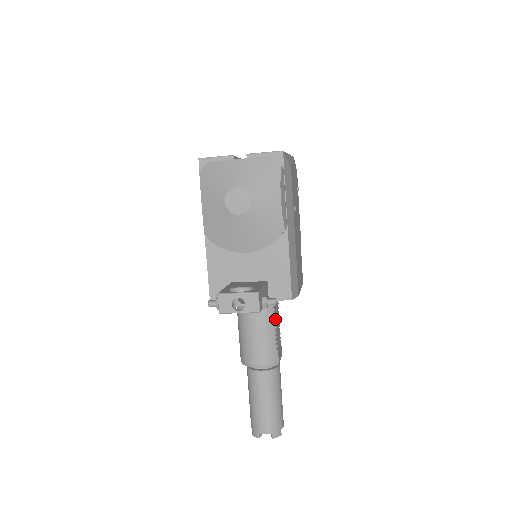
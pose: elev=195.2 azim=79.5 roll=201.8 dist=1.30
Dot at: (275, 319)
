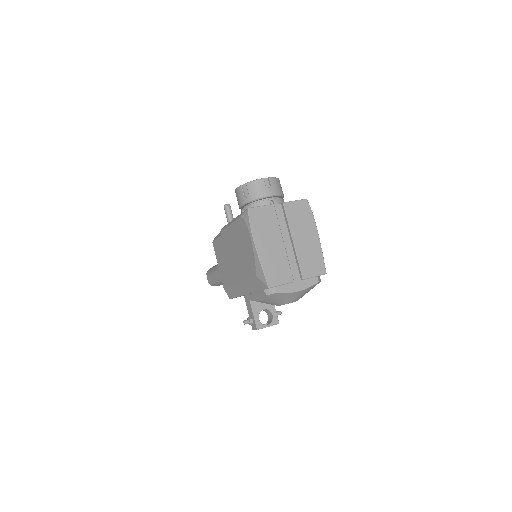
Dot at: occluded
